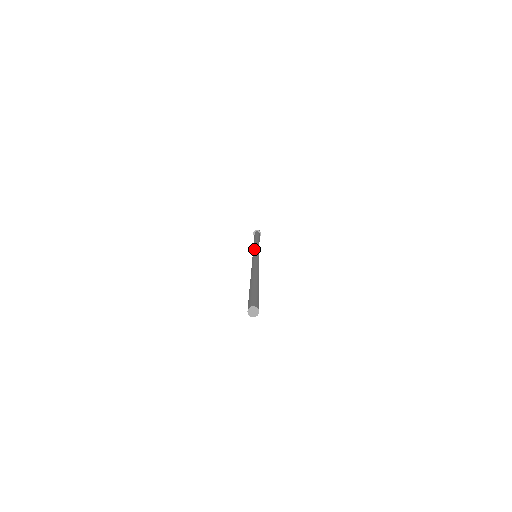
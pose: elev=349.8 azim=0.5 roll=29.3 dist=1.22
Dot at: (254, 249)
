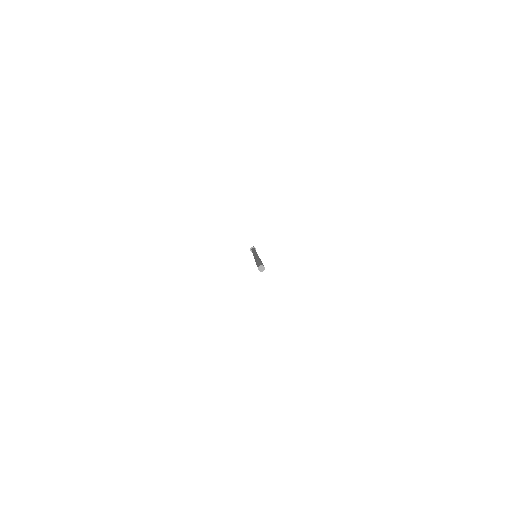
Dot at: occluded
